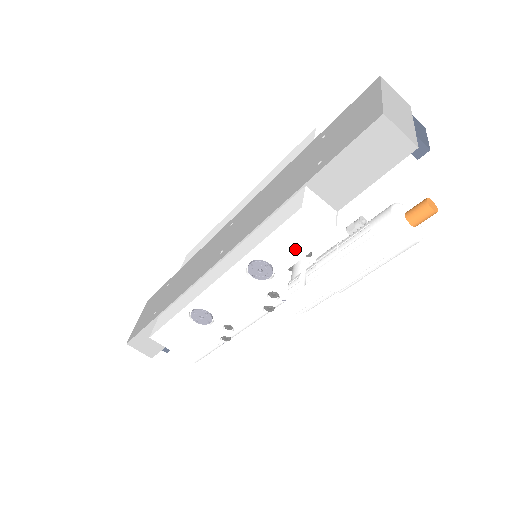
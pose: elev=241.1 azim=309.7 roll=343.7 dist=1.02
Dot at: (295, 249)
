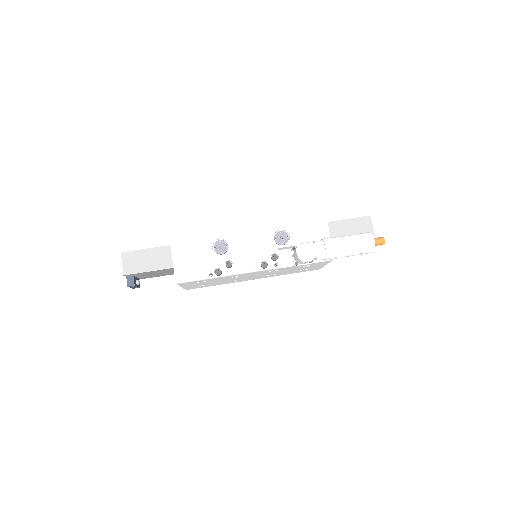
Dot at: (308, 237)
